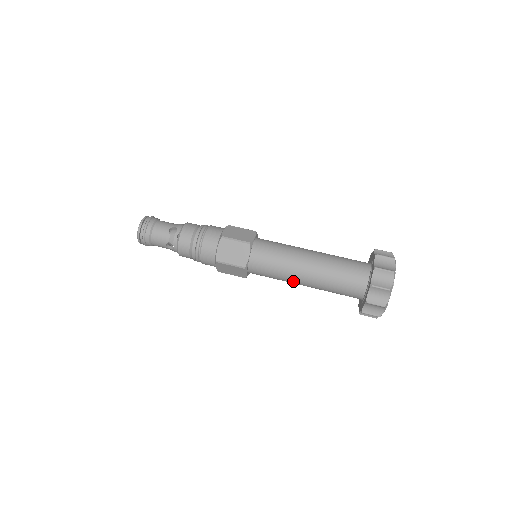
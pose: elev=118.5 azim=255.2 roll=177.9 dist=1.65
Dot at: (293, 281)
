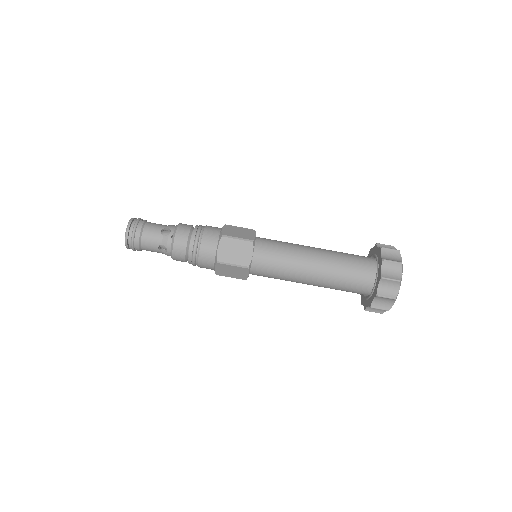
Dot at: (298, 280)
